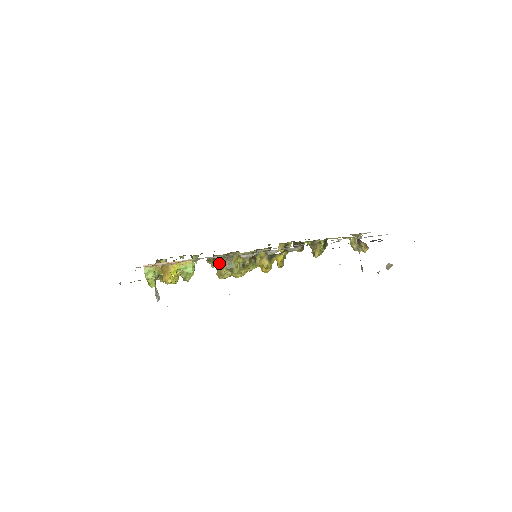
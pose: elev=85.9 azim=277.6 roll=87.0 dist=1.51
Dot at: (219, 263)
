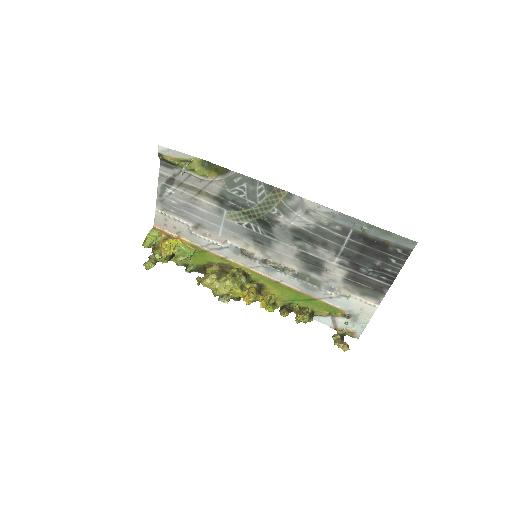
Dot at: (212, 270)
